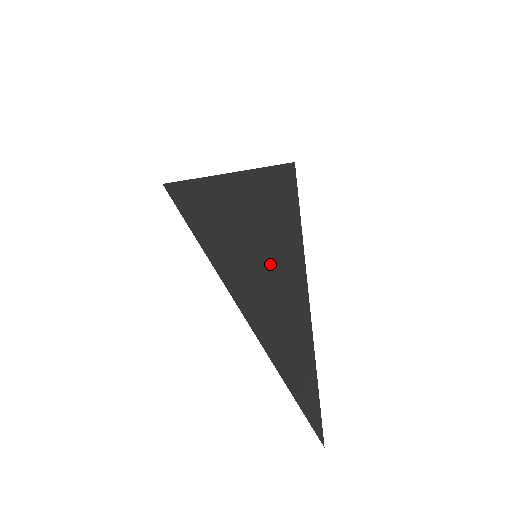
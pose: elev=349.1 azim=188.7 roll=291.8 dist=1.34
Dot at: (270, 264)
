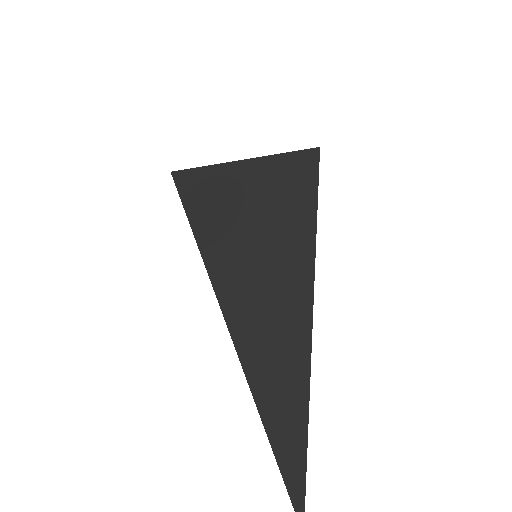
Dot at: (271, 267)
